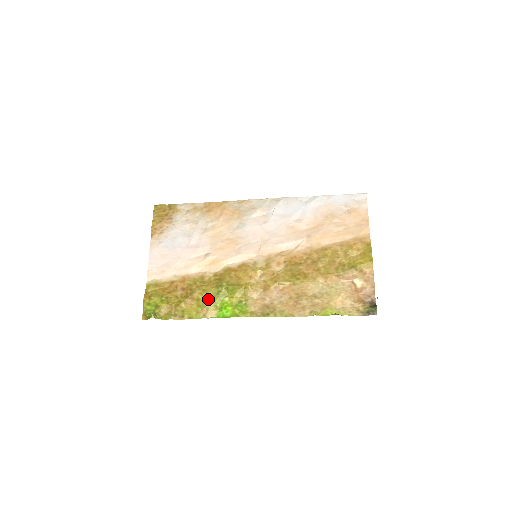
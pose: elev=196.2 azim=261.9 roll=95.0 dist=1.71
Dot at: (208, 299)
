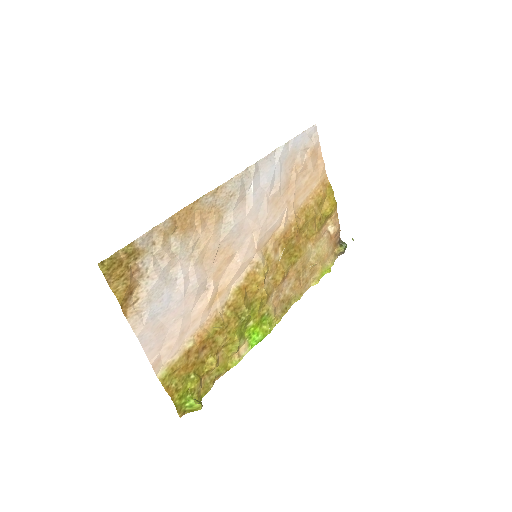
Dot at: (238, 338)
